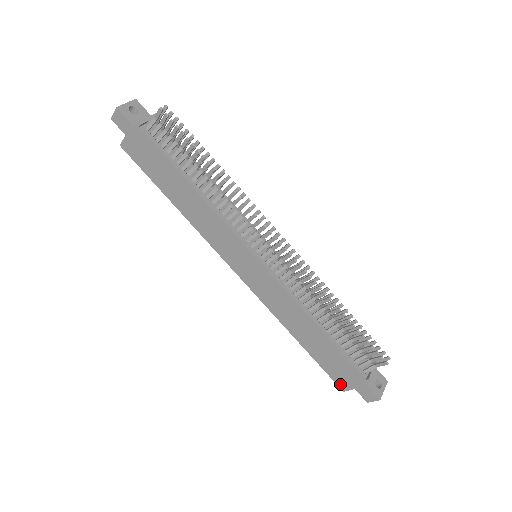
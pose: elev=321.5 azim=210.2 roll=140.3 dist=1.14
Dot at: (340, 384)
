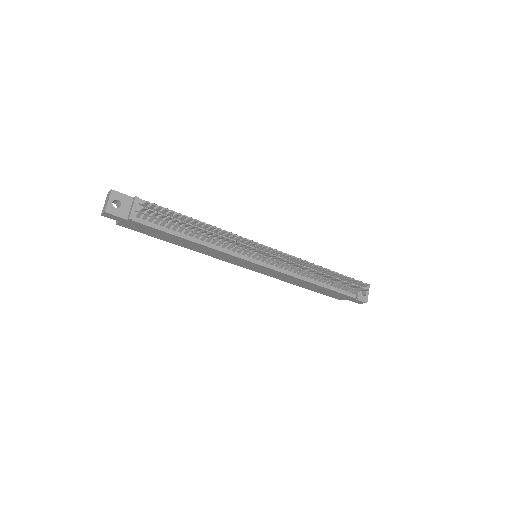
Dot at: occluded
